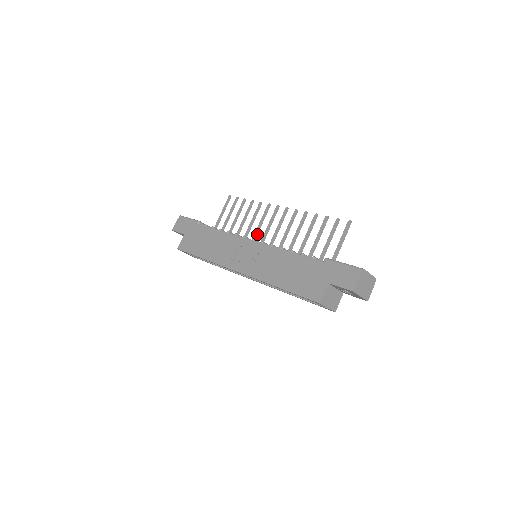
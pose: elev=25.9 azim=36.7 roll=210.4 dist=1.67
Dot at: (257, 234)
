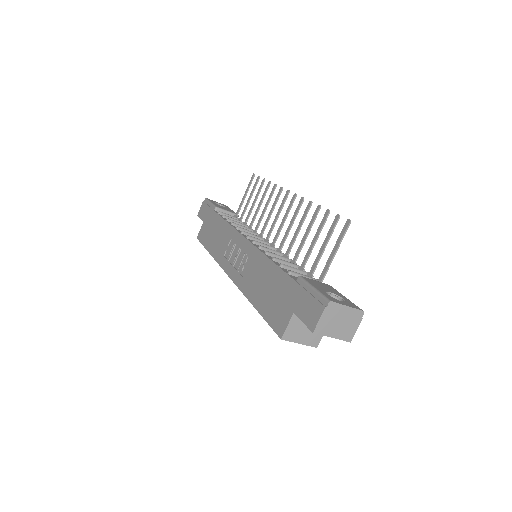
Dot at: (266, 226)
